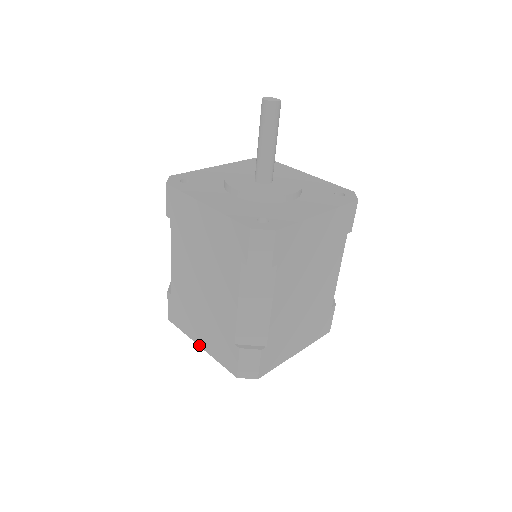
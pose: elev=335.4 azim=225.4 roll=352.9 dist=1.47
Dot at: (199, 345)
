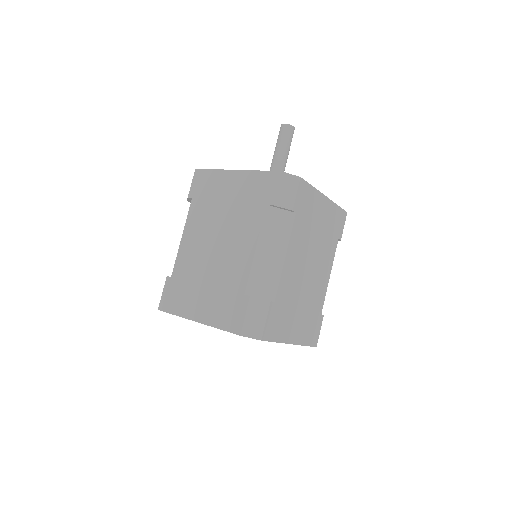
Dot at: (195, 320)
